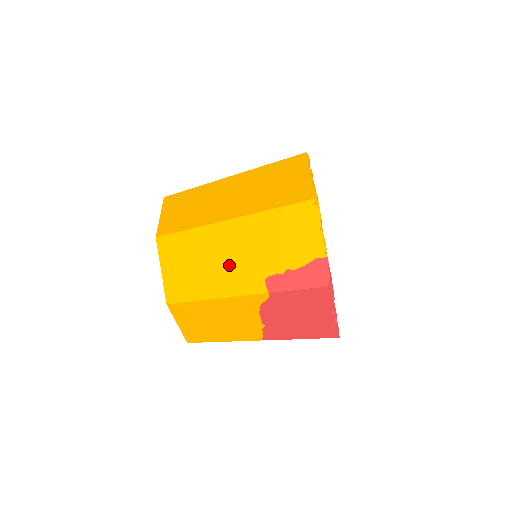
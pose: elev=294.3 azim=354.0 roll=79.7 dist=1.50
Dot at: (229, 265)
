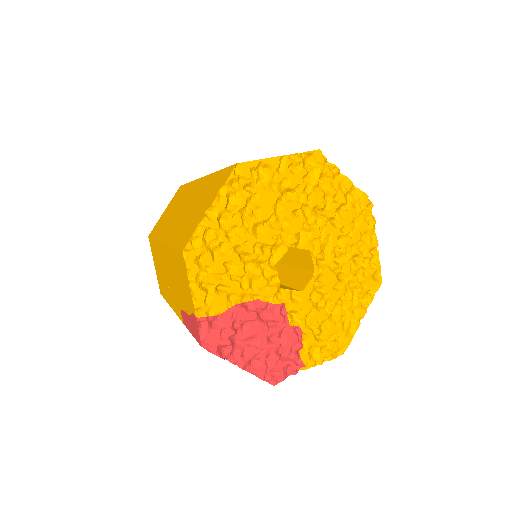
Dot at: (169, 283)
